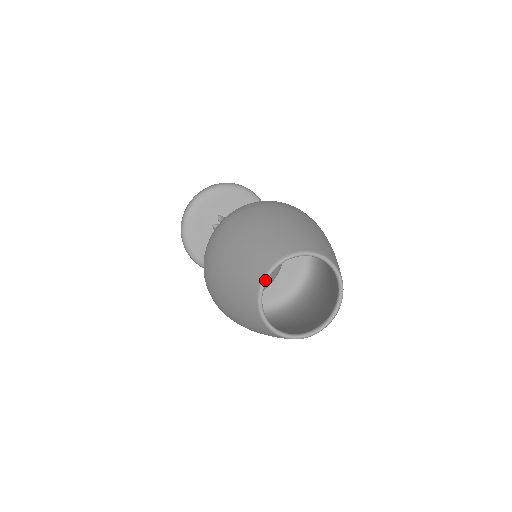
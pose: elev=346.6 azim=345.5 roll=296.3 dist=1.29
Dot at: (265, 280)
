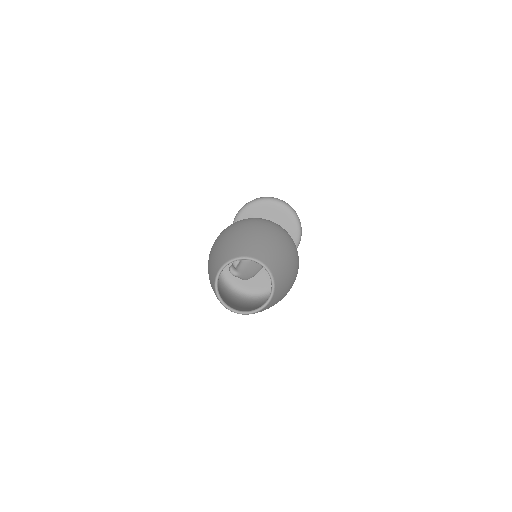
Dot at: (221, 269)
